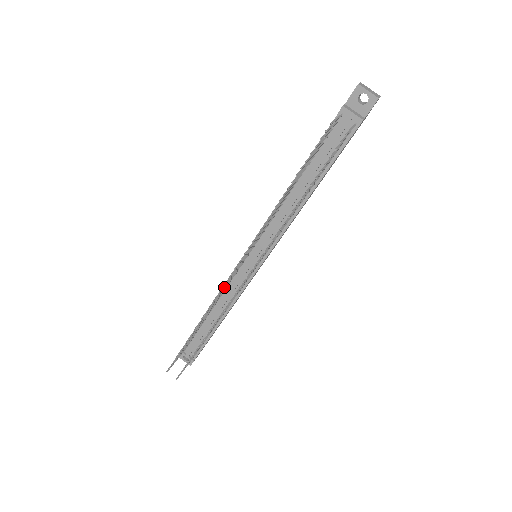
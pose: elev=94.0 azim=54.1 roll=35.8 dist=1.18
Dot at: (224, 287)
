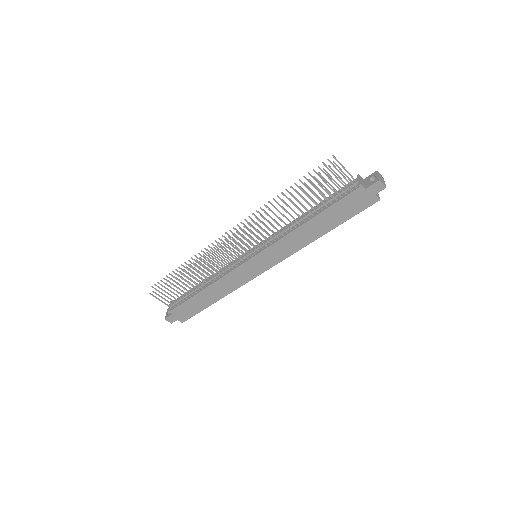
Dot at: occluded
